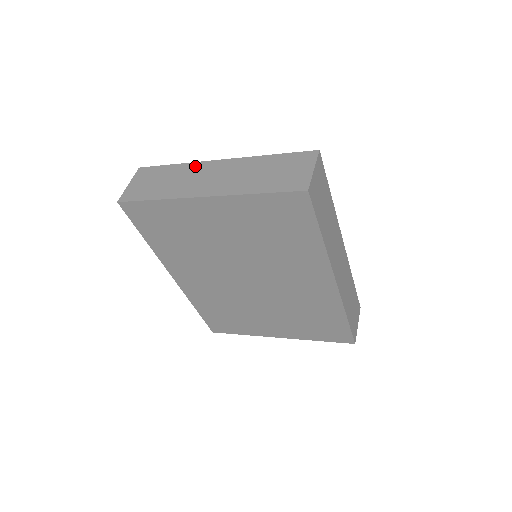
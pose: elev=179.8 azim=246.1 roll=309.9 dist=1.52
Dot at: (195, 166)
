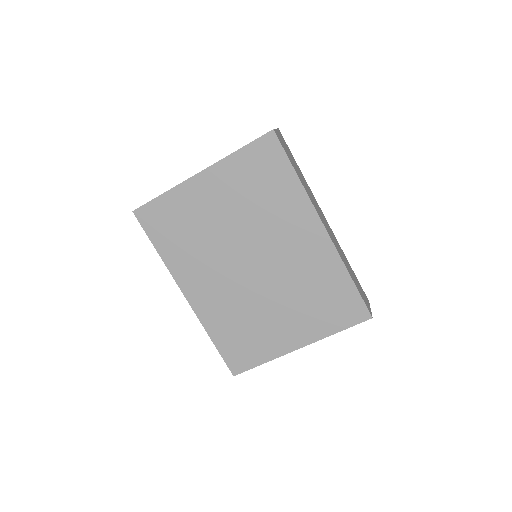
Dot at: occluded
